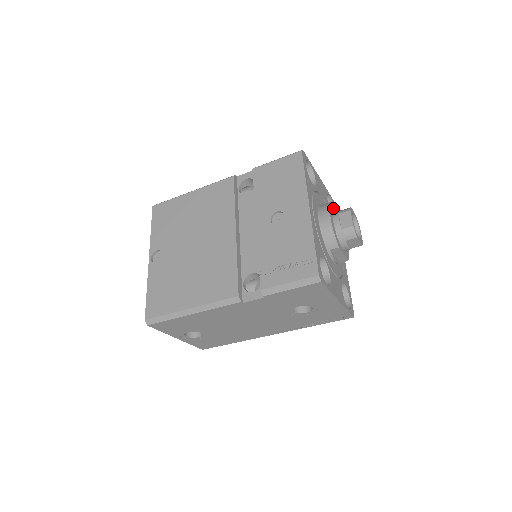
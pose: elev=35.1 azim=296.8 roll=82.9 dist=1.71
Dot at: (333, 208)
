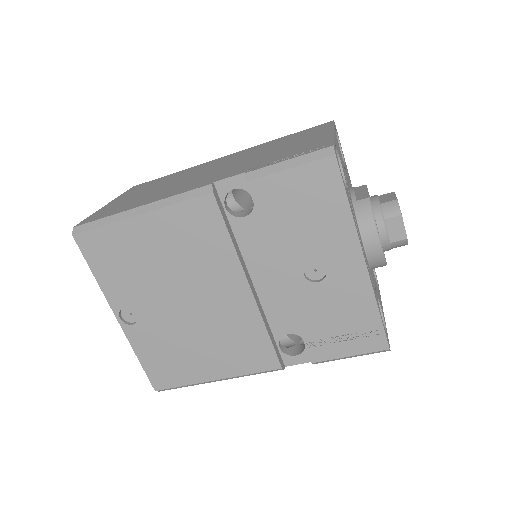
Dot at: occluded
